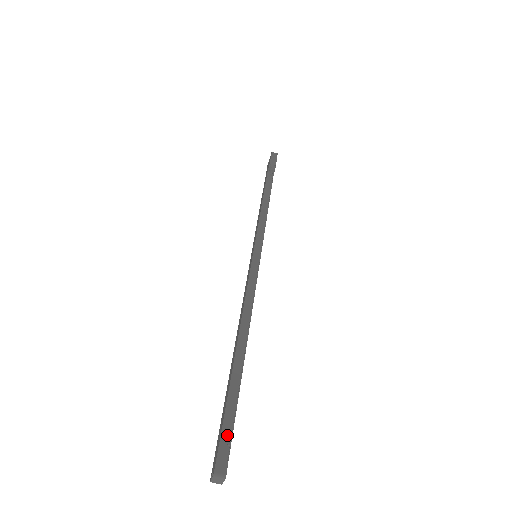
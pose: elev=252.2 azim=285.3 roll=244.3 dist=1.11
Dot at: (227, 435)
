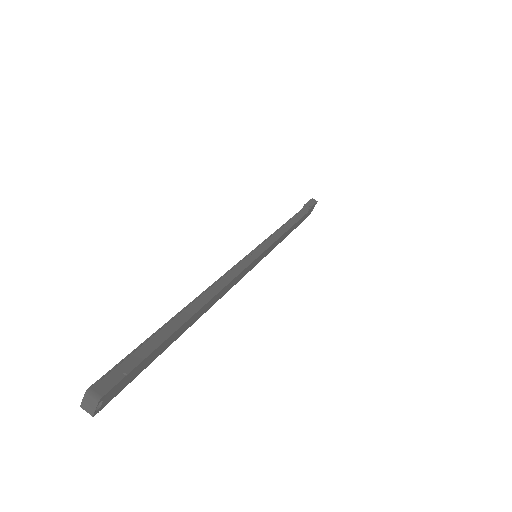
Dot at: (129, 365)
